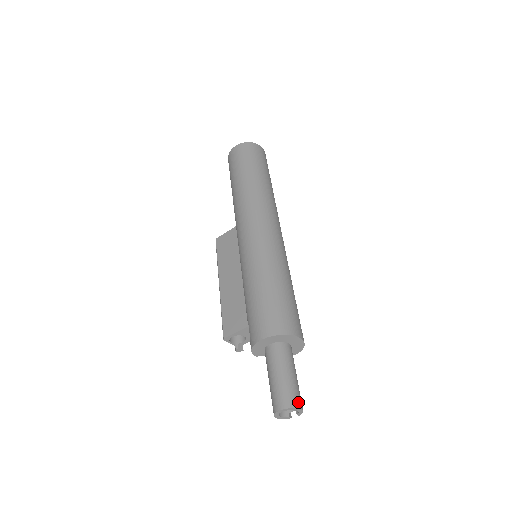
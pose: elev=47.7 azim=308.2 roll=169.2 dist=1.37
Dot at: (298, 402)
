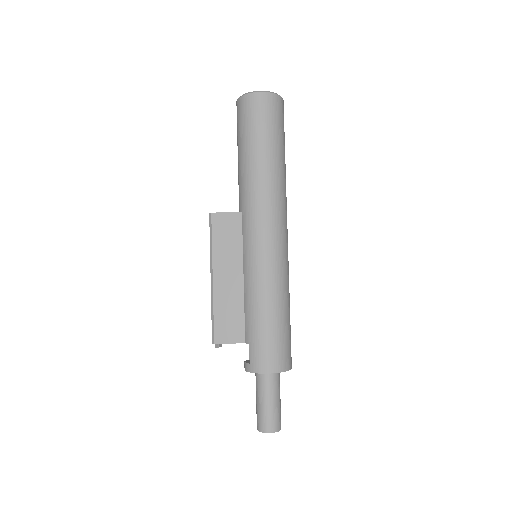
Dot at: occluded
